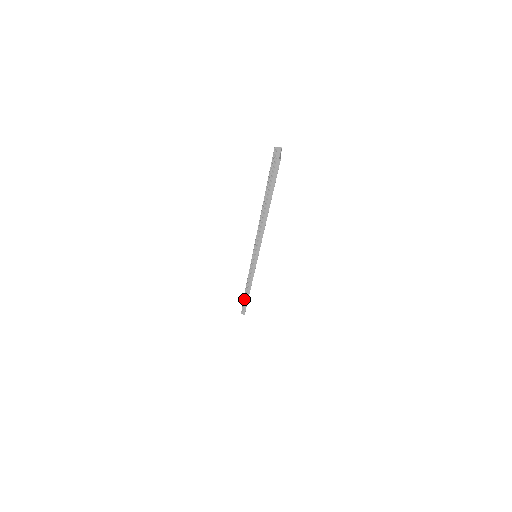
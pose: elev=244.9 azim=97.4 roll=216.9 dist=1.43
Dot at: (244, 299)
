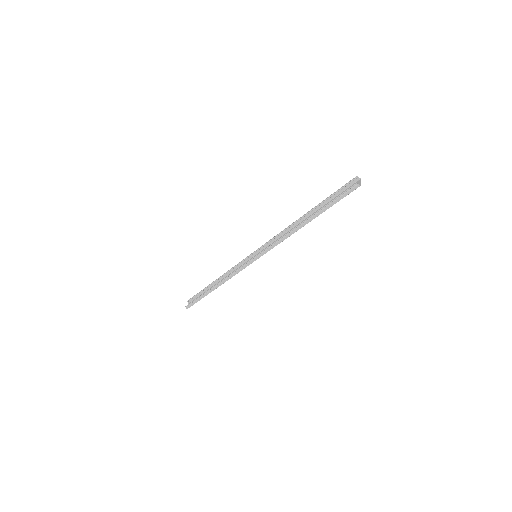
Dot at: (204, 293)
